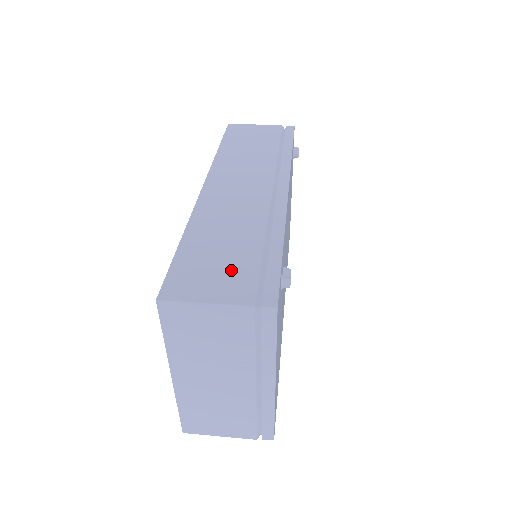
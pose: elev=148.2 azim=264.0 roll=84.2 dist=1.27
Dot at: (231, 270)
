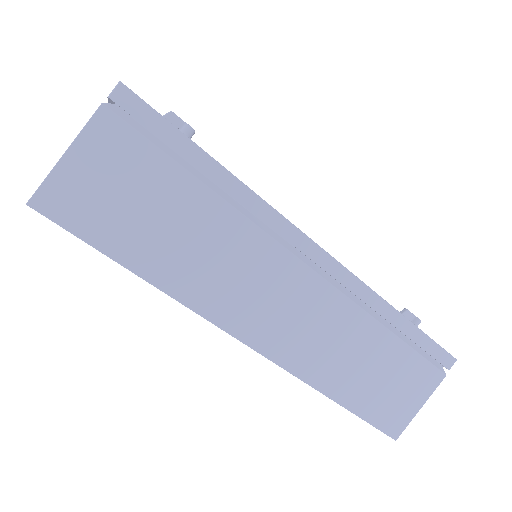
Dot at: (404, 376)
